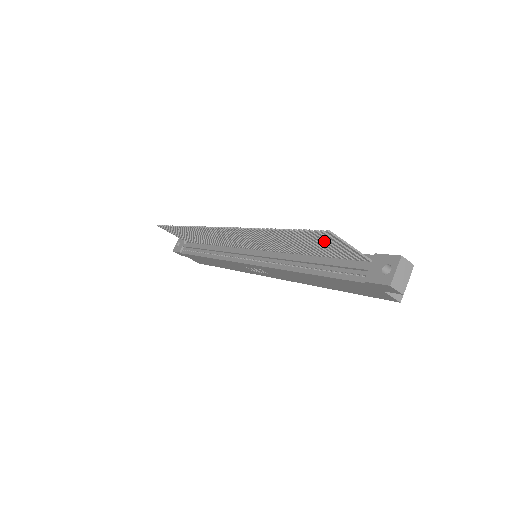
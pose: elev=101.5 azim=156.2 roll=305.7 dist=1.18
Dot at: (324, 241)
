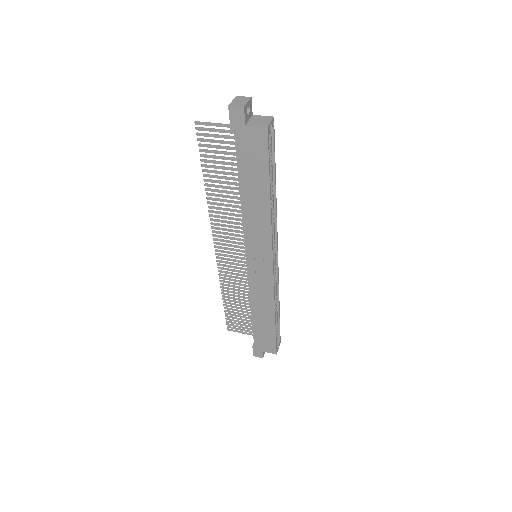
Dot at: (212, 142)
